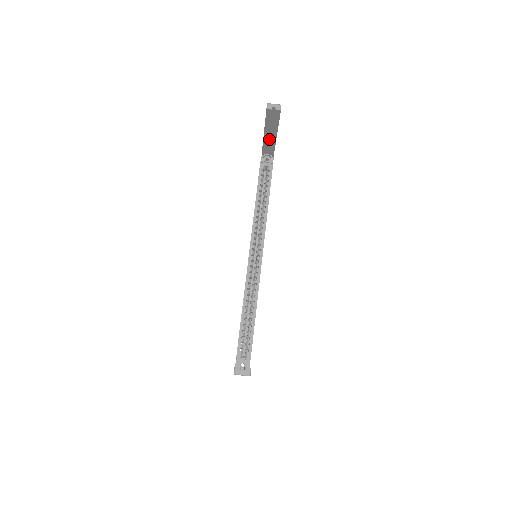
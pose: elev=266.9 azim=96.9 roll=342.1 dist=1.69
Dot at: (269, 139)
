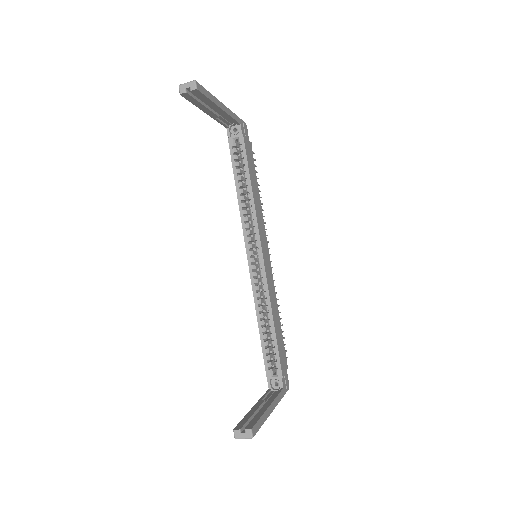
Dot at: (218, 113)
